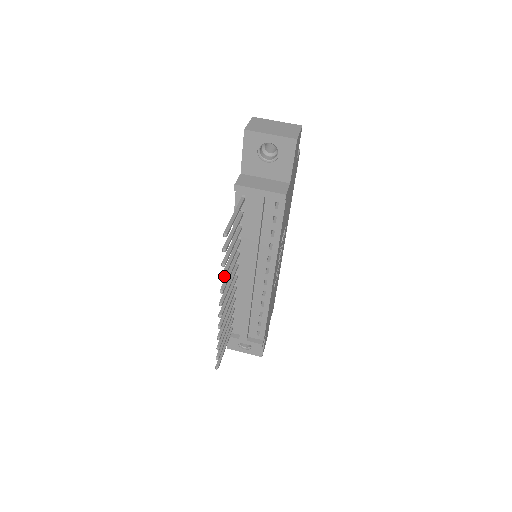
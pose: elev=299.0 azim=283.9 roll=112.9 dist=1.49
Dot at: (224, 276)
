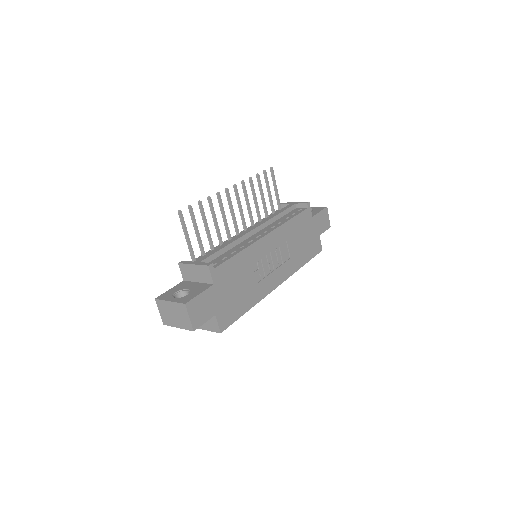
Dot at: occluded
